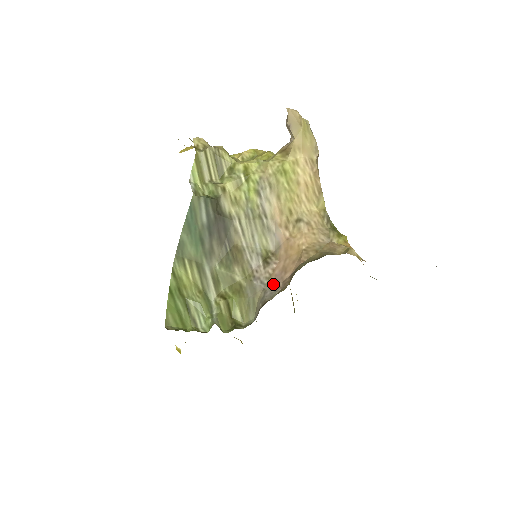
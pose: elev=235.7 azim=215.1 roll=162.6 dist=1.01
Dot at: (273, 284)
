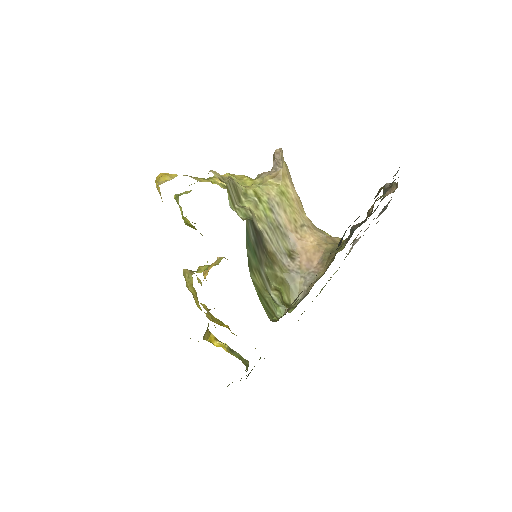
Dot at: (307, 271)
